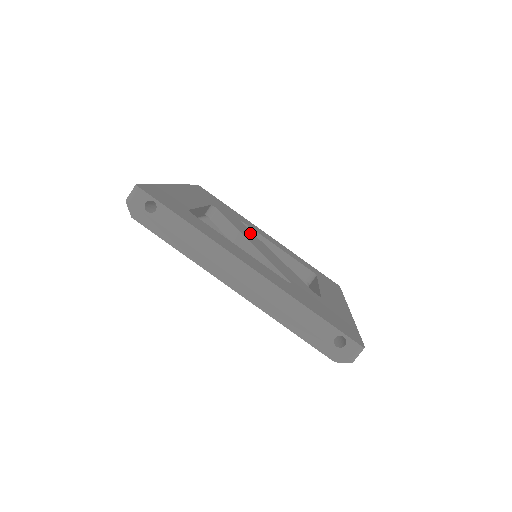
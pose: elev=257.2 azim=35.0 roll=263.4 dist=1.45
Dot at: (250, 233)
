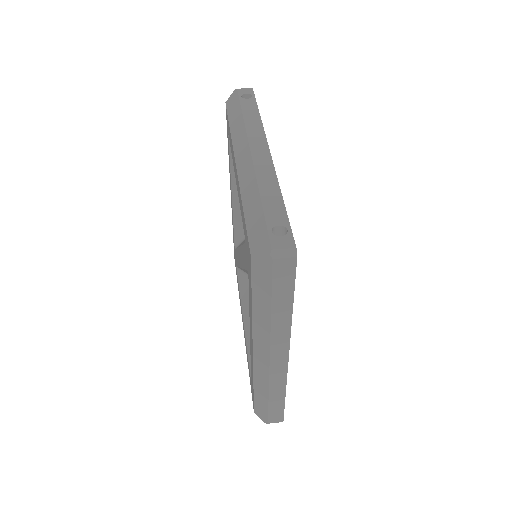
Dot at: occluded
